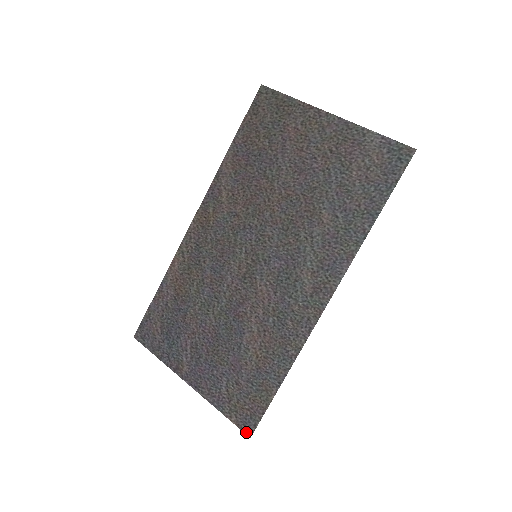
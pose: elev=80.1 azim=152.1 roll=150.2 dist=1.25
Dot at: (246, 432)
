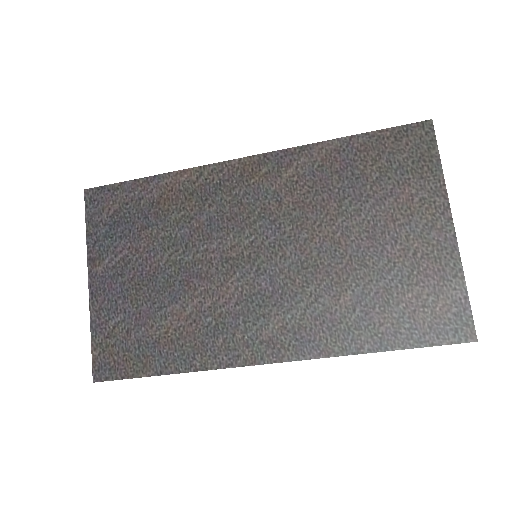
Dot at: (94, 374)
